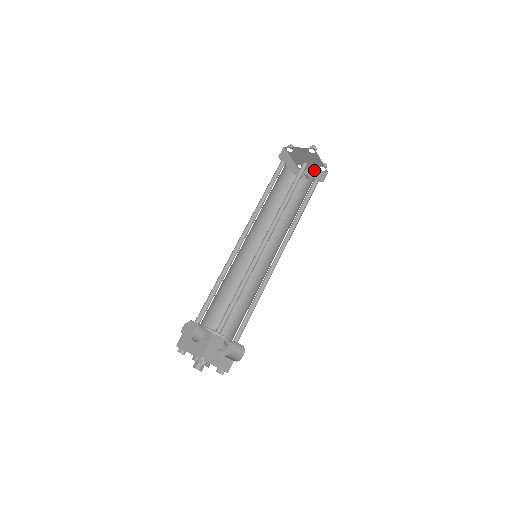
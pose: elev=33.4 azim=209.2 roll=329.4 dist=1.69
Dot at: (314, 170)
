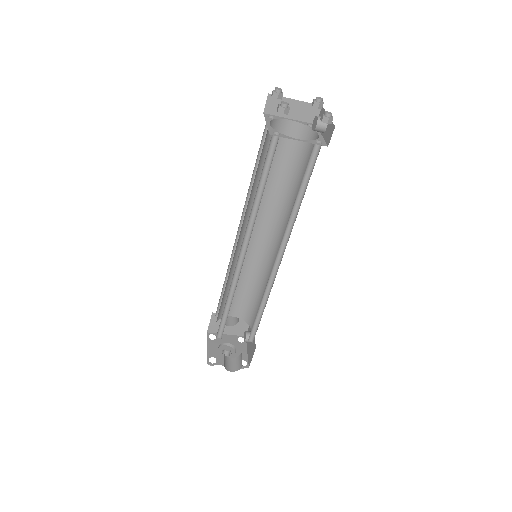
Dot at: occluded
